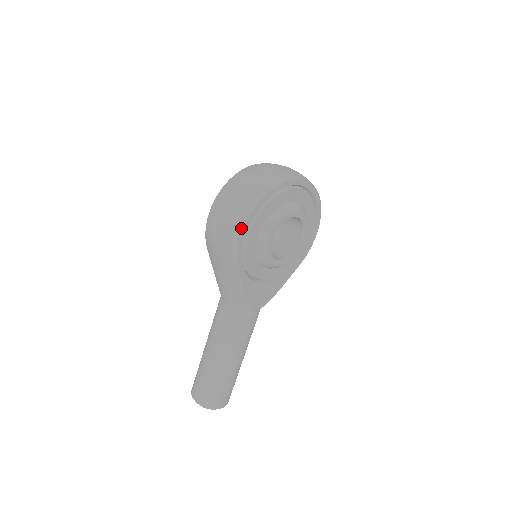
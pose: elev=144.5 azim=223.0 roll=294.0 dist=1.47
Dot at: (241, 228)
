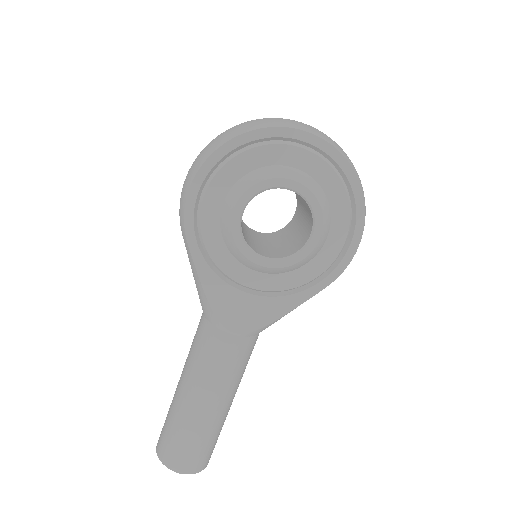
Dot at: (190, 182)
